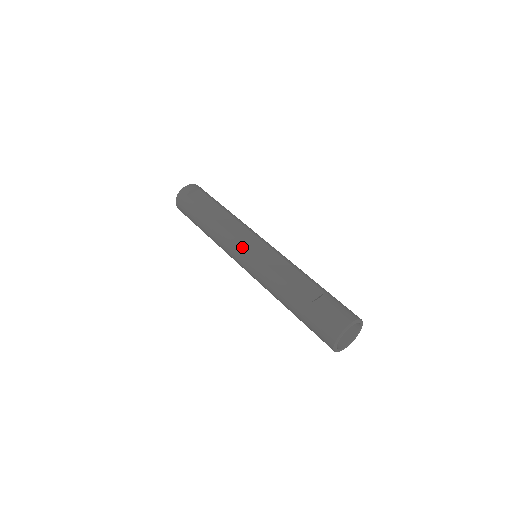
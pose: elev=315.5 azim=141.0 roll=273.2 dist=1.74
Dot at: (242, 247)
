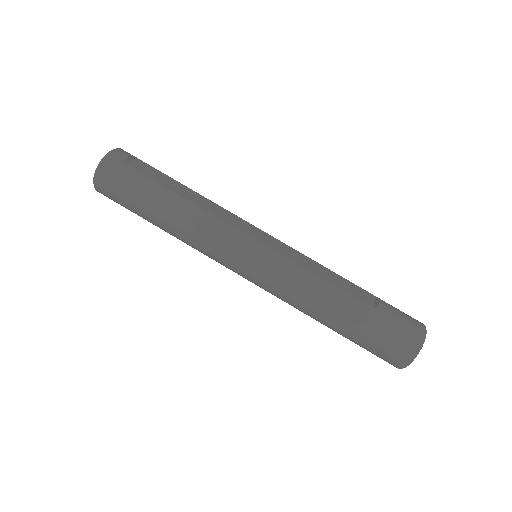
Dot at: (251, 240)
